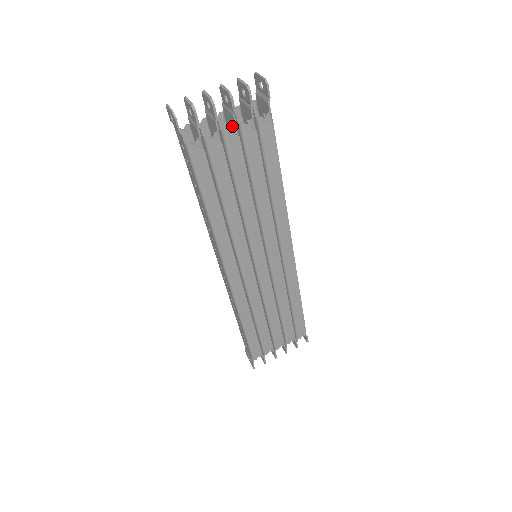
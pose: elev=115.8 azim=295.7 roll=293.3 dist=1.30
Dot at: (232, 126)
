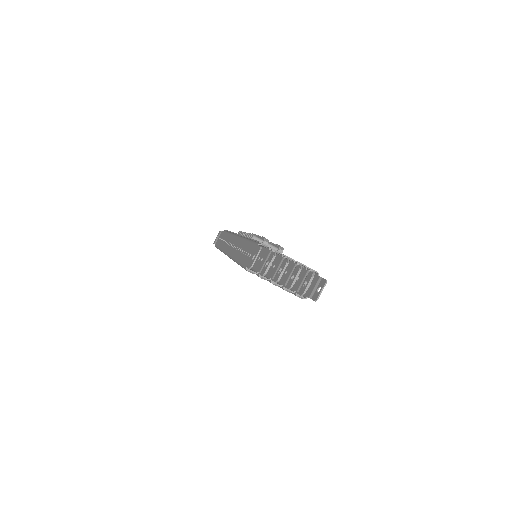
Dot at: (279, 285)
